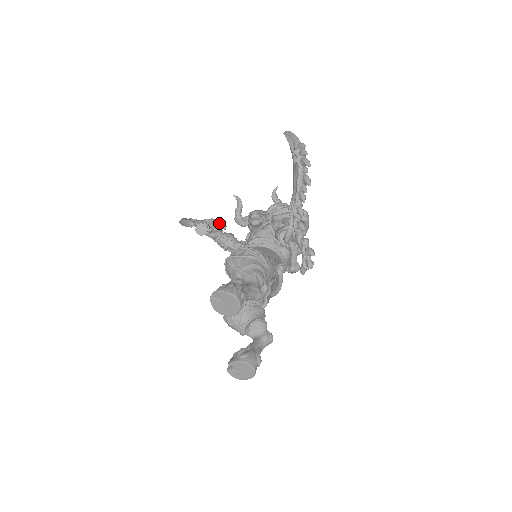
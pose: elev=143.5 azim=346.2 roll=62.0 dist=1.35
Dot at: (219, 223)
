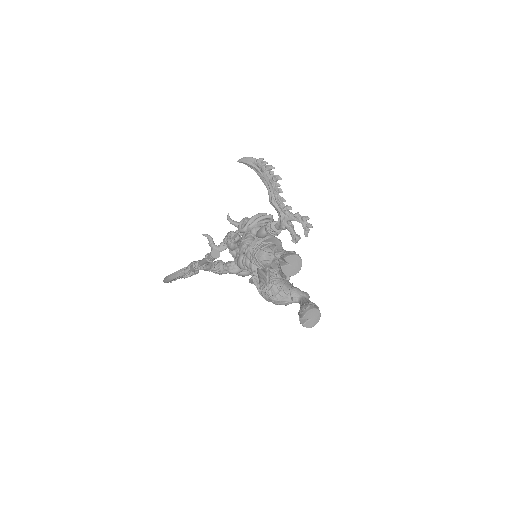
Dot at: occluded
